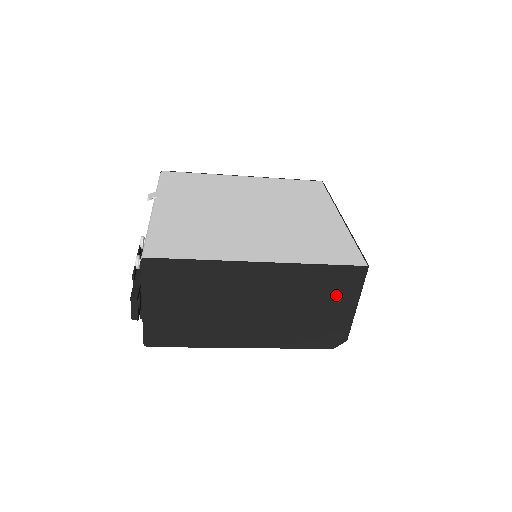
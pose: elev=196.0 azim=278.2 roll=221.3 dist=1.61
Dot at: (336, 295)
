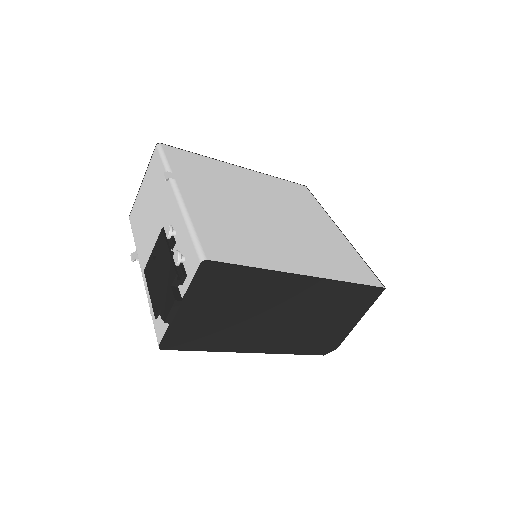
Dot at: (350, 310)
